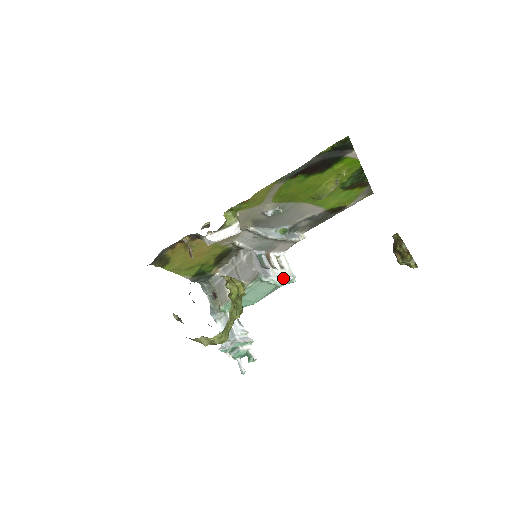
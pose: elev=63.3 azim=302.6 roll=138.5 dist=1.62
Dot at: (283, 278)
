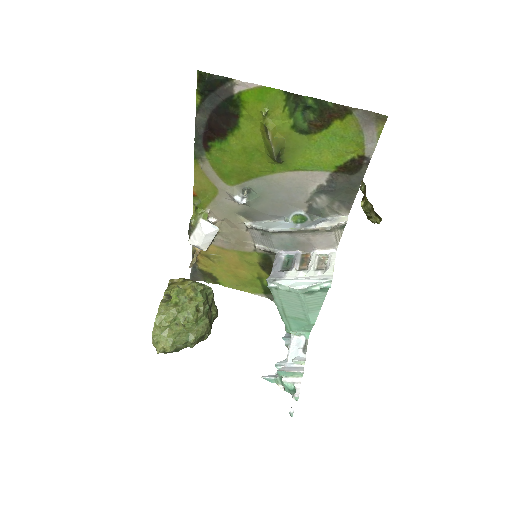
Dot at: (305, 282)
